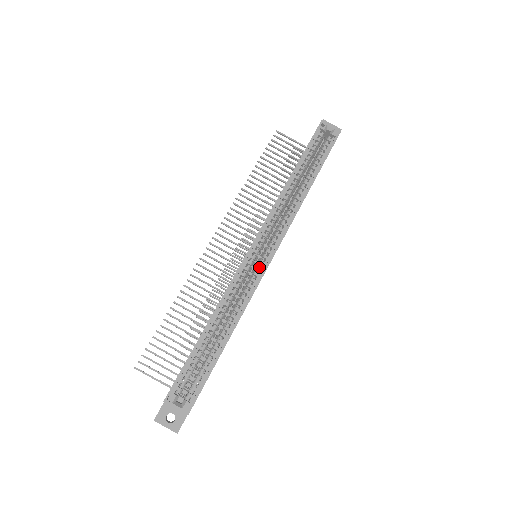
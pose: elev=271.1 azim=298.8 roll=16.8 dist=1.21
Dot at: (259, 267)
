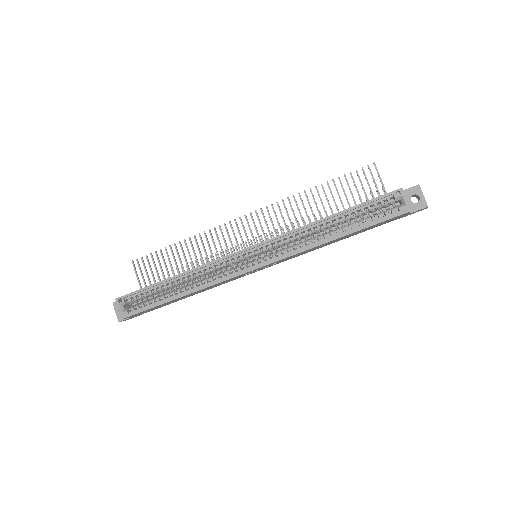
Dot at: (240, 268)
